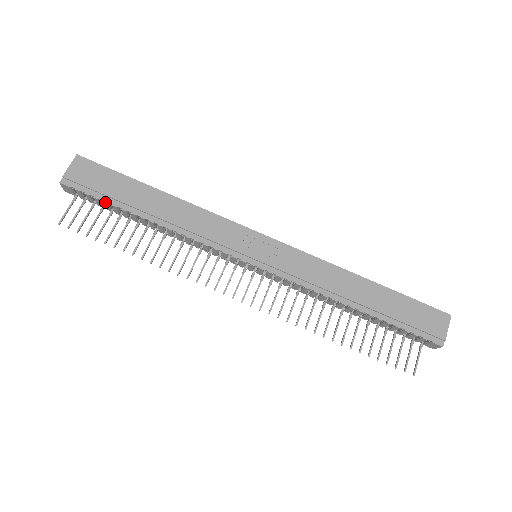
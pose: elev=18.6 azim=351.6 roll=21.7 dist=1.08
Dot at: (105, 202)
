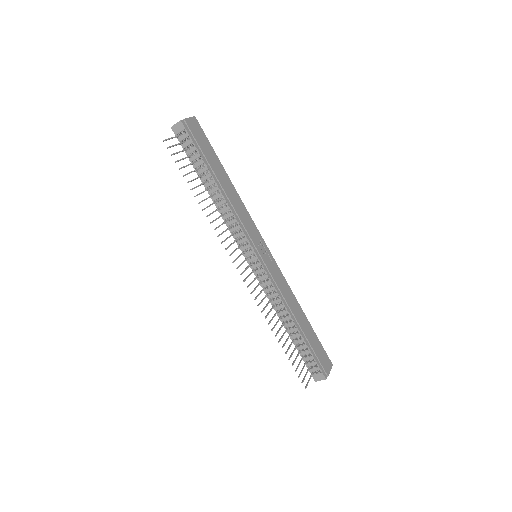
Dot at: (200, 154)
